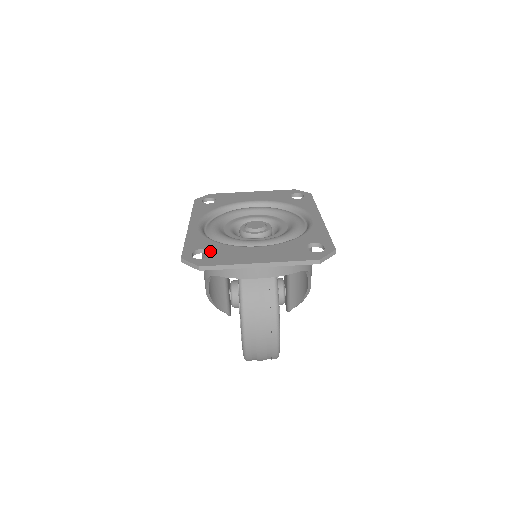
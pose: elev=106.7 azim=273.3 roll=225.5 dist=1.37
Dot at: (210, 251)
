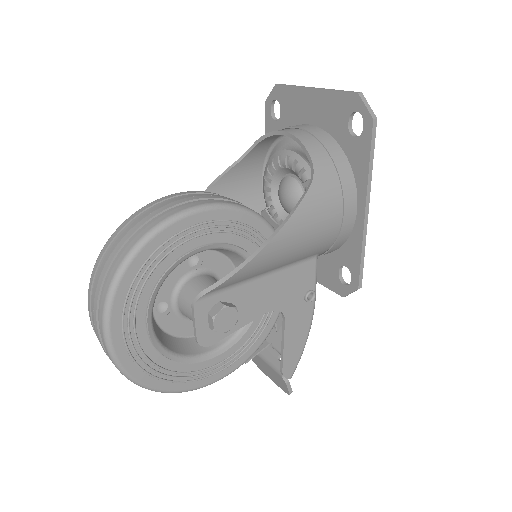
Dot at: occluded
